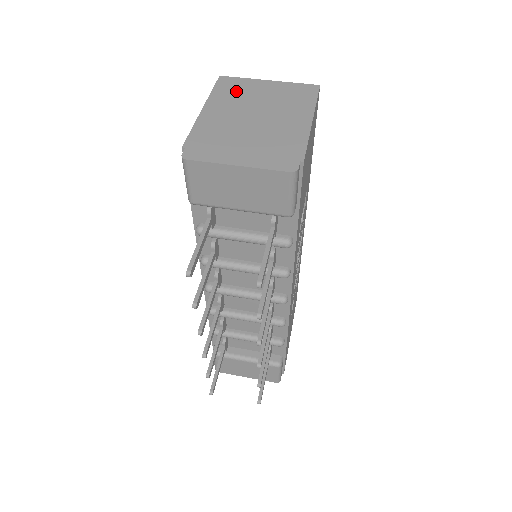
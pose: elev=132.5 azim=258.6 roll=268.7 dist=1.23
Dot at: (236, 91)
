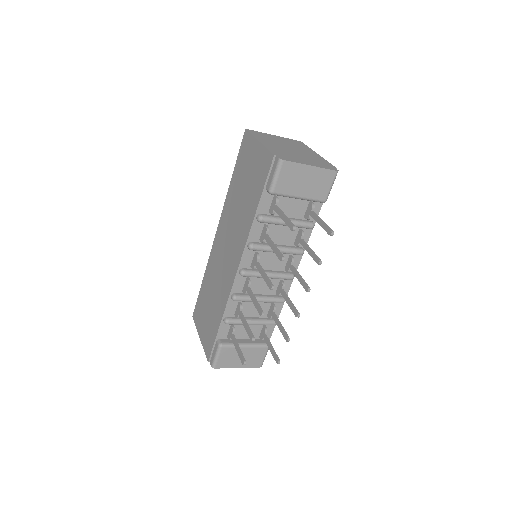
Dot at: (265, 137)
